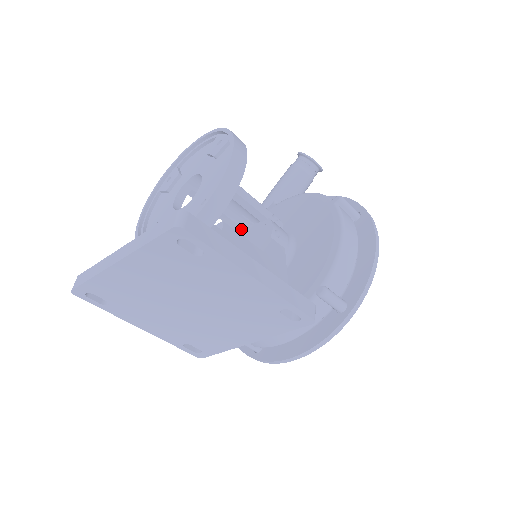
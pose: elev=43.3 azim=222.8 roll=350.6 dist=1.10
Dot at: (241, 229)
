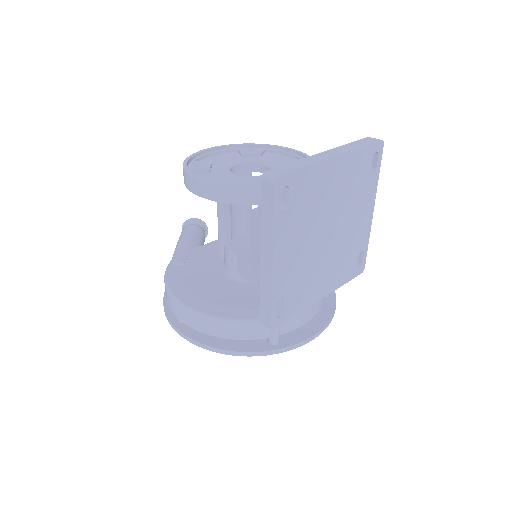
Dot at: (229, 237)
